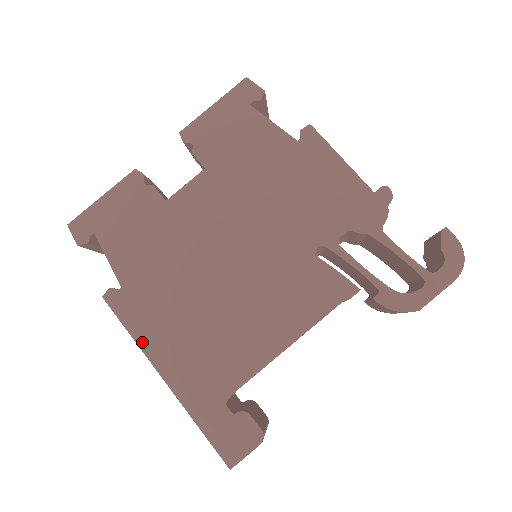
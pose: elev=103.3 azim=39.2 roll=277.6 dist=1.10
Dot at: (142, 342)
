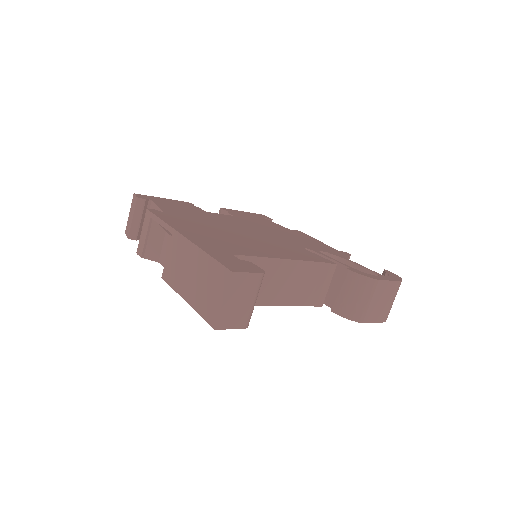
Dot at: (171, 224)
